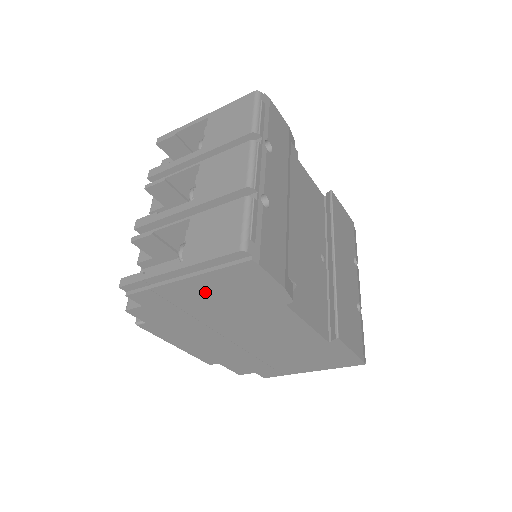
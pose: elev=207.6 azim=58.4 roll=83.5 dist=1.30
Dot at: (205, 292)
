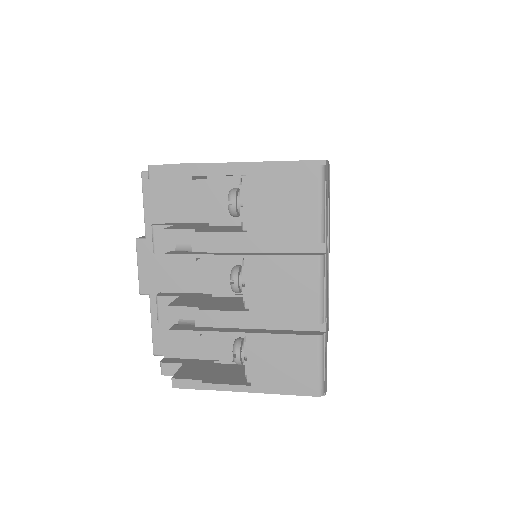
Dot at: occluded
